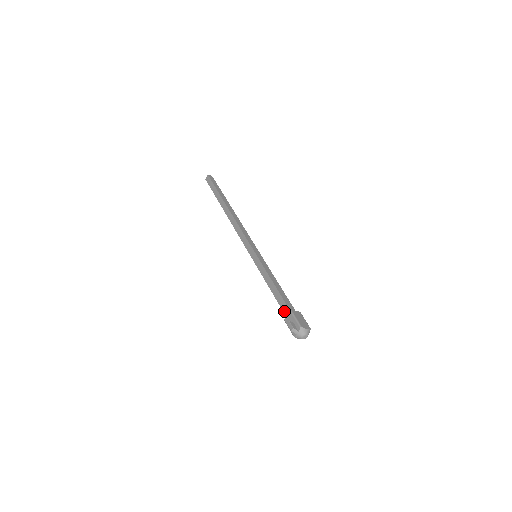
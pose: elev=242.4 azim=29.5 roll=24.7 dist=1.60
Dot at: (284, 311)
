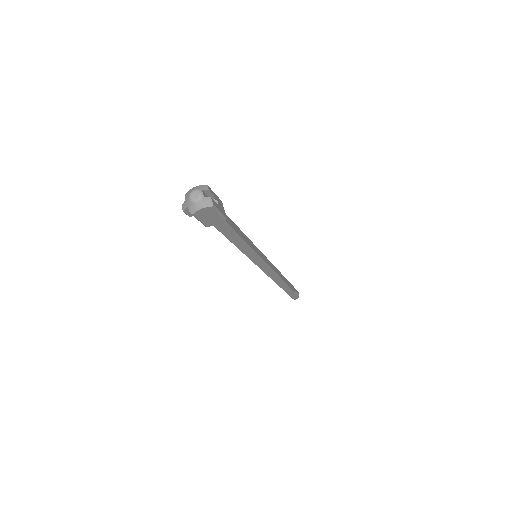
Dot at: (213, 225)
